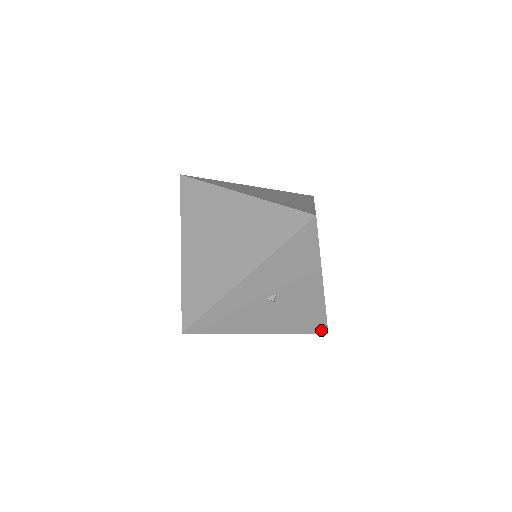
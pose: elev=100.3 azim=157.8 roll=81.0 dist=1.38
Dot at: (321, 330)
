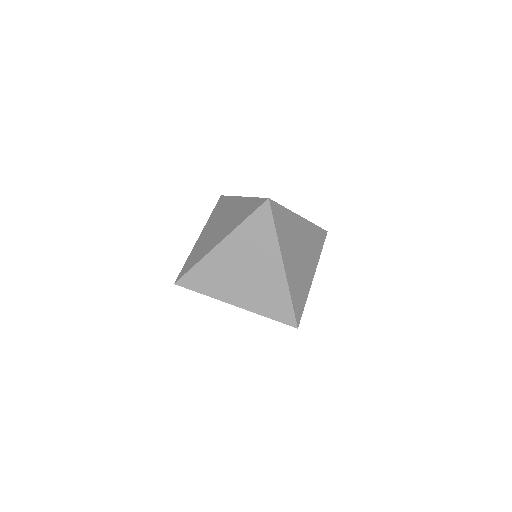
Dot at: occluded
